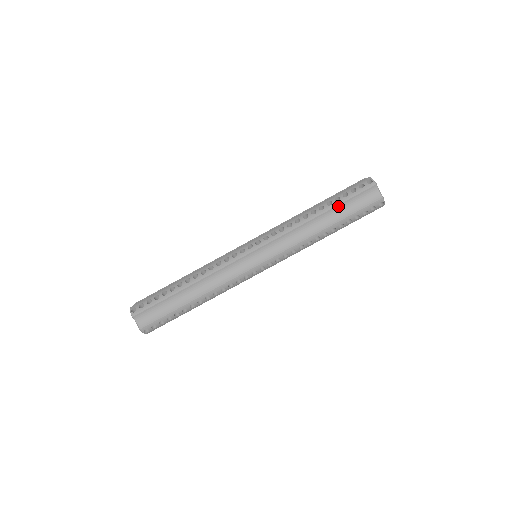
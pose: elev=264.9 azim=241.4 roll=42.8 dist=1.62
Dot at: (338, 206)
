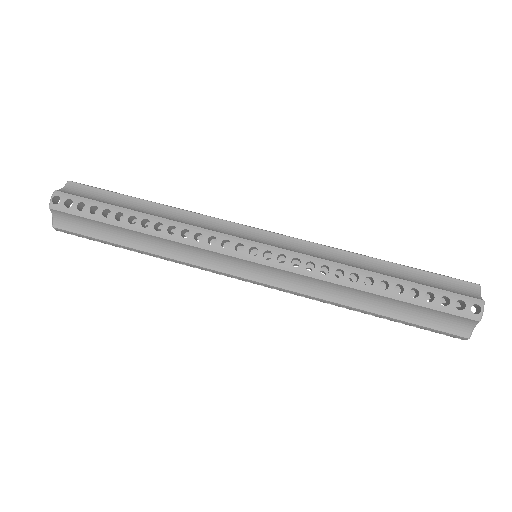
Dot at: (409, 269)
